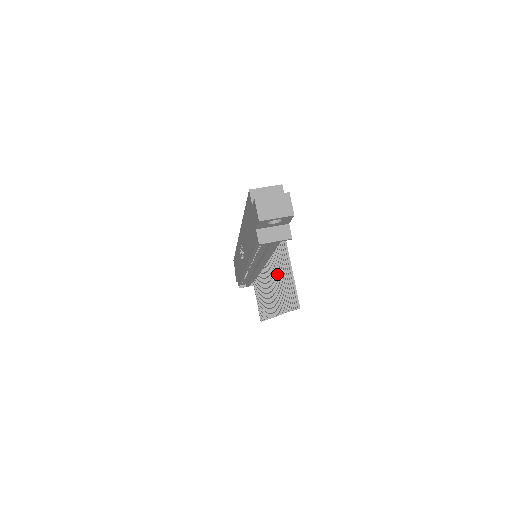
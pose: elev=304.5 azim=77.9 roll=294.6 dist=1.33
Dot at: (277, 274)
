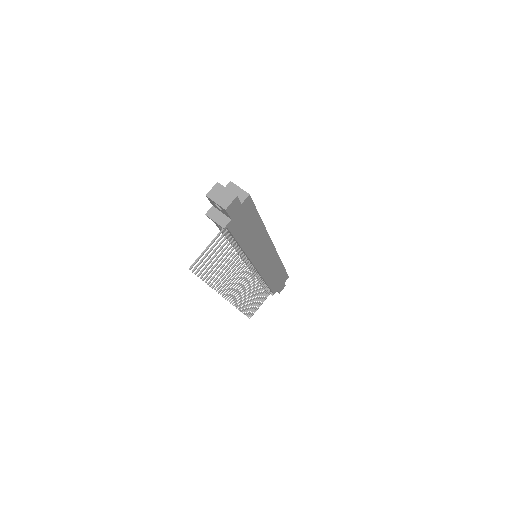
Dot at: (230, 261)
